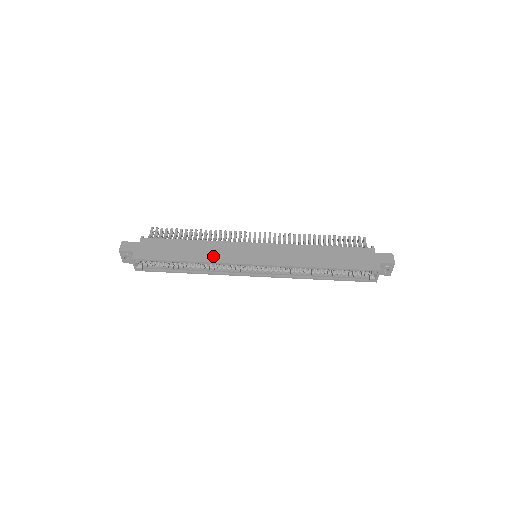
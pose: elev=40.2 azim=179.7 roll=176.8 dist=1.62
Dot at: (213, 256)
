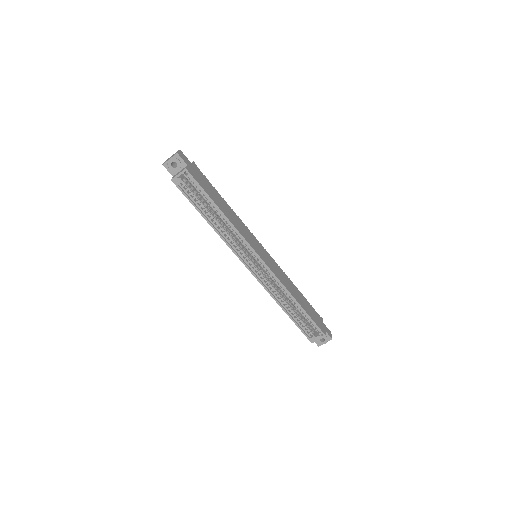
Dot at: (239, 227)
